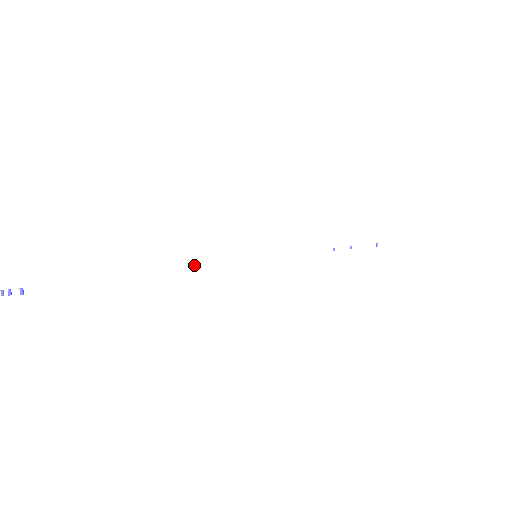
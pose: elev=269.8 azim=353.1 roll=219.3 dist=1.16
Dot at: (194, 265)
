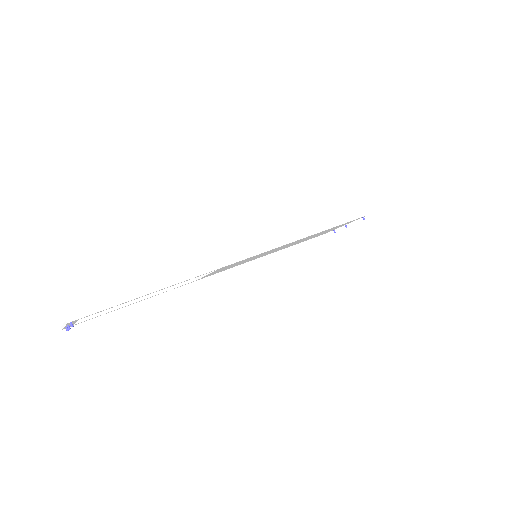
Dot at: (194, 277)
